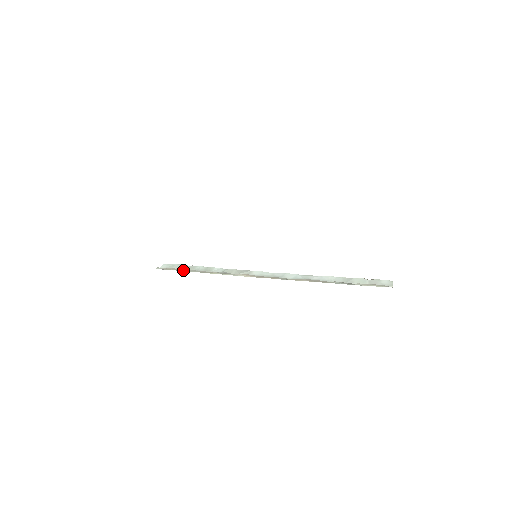
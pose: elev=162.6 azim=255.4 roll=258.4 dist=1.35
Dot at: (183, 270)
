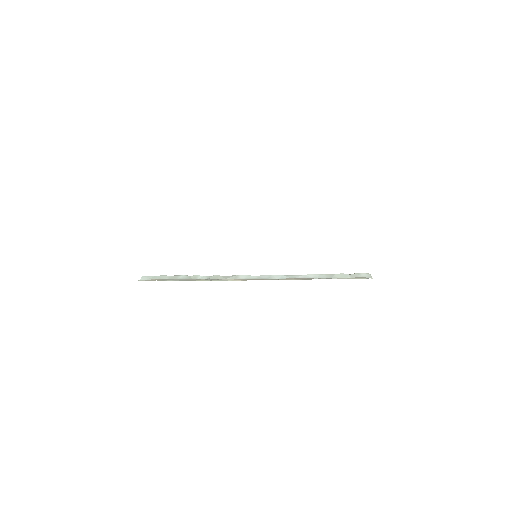
Dot at: (168, 280)
